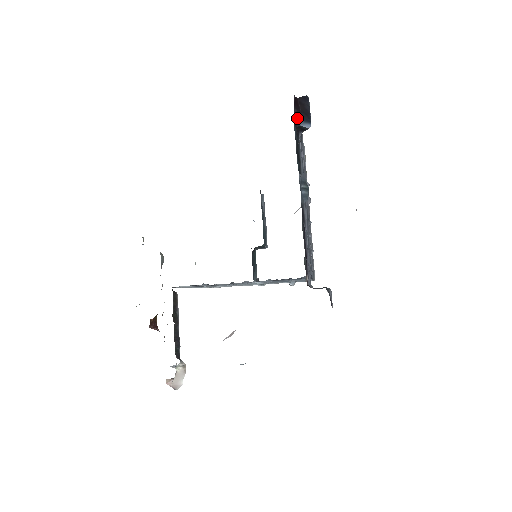
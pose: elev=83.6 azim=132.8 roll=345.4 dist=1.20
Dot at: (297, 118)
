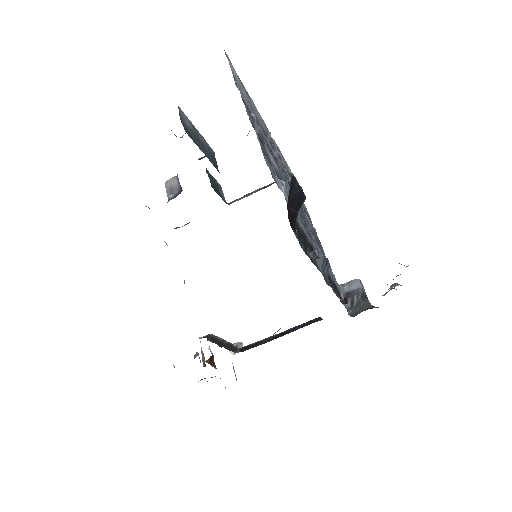
Dot at: (294, 224)
